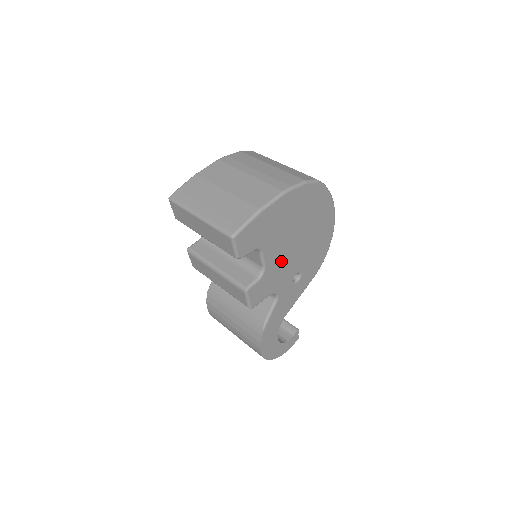
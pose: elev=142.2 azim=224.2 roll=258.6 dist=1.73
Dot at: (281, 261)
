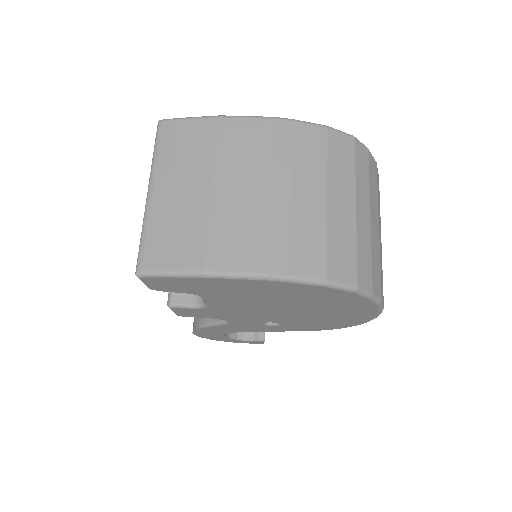
Dot at: (243, 310)
